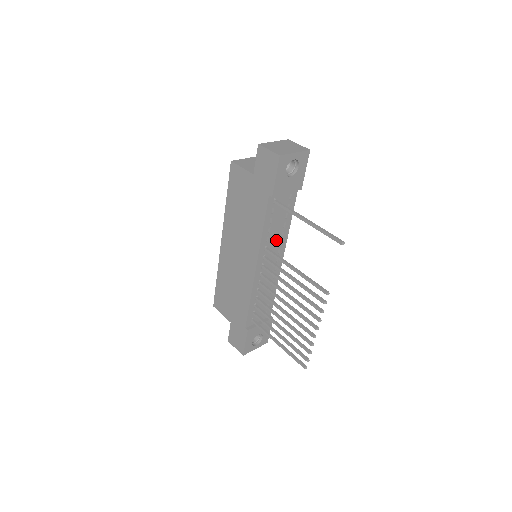
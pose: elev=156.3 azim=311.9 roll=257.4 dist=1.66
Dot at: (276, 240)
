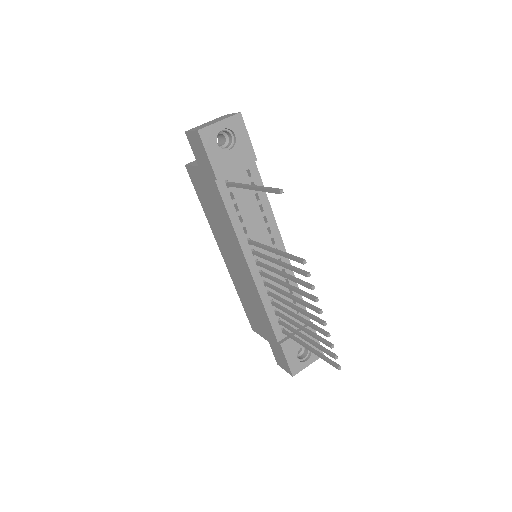
Dot at: (260, 228)
